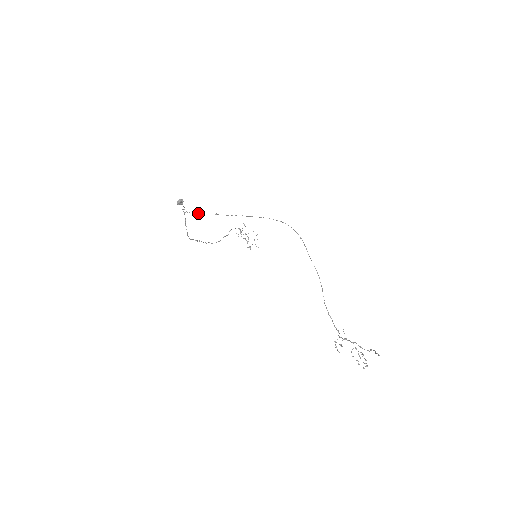
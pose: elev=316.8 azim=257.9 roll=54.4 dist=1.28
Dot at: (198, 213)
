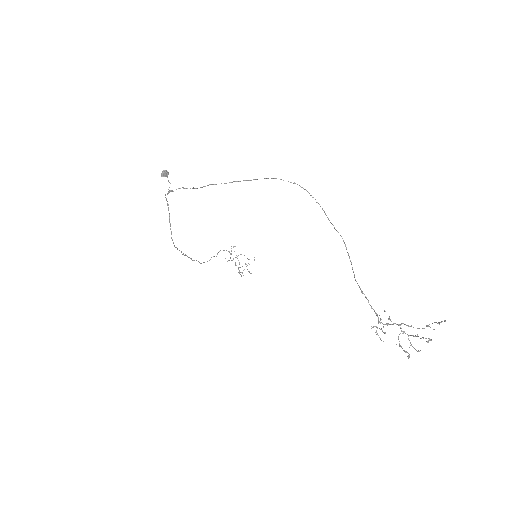
Dot at: (187, 188)
